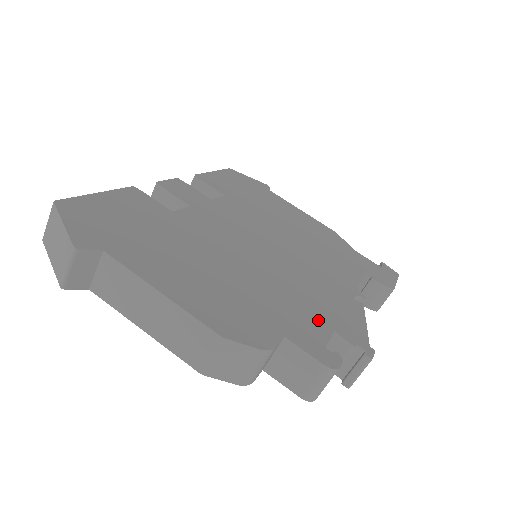
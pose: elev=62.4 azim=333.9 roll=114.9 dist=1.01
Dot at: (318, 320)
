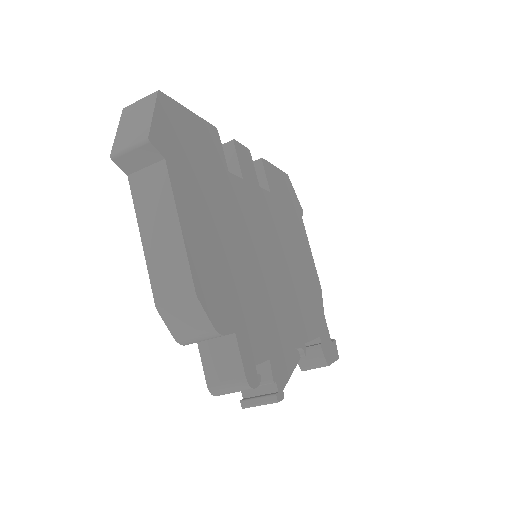
Dot at: (265, 341)
